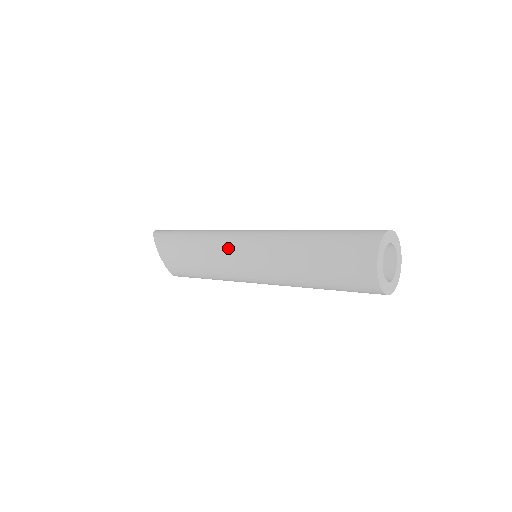
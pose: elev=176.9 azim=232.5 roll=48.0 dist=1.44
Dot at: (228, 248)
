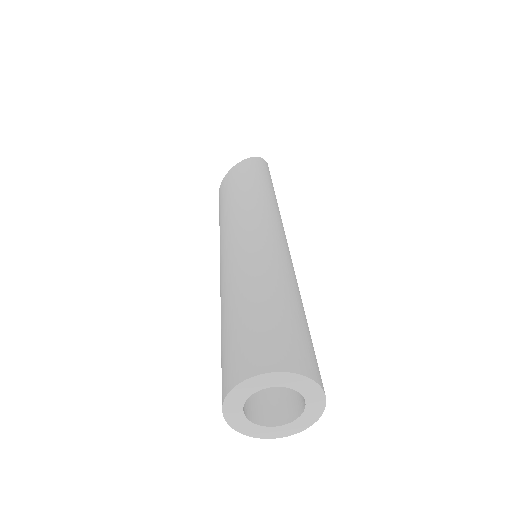
Dot at: (245, 217)
